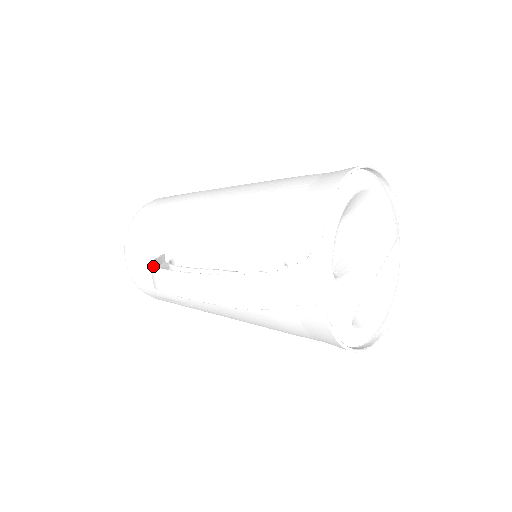
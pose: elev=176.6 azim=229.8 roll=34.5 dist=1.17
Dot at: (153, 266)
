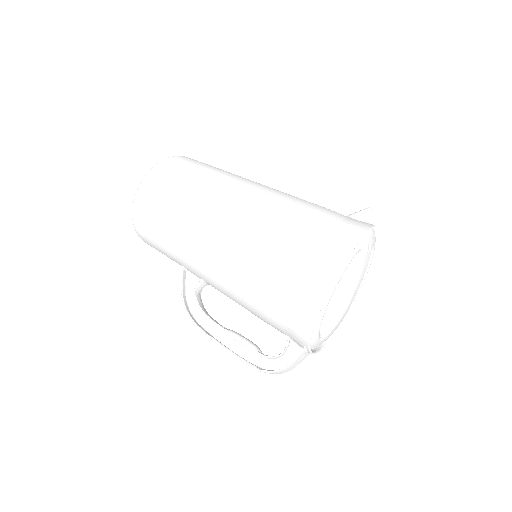
Dot at: (189, 317)
